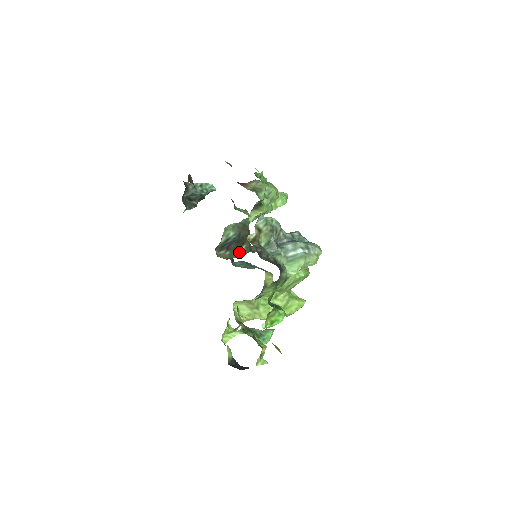
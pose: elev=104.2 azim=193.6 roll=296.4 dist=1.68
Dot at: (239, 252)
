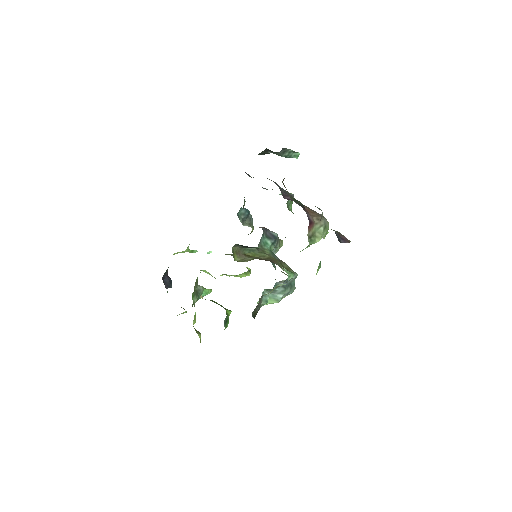
Dot at: (249, 249)
